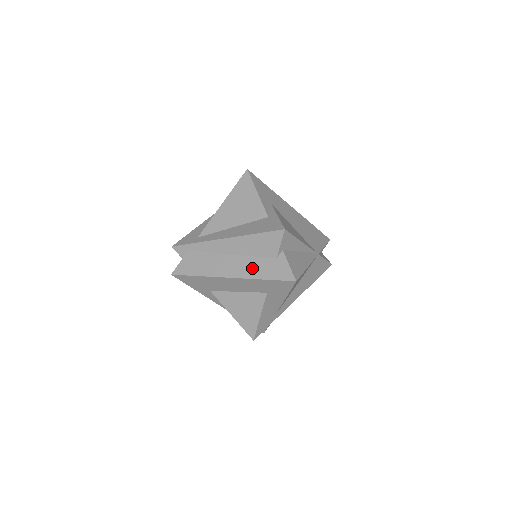
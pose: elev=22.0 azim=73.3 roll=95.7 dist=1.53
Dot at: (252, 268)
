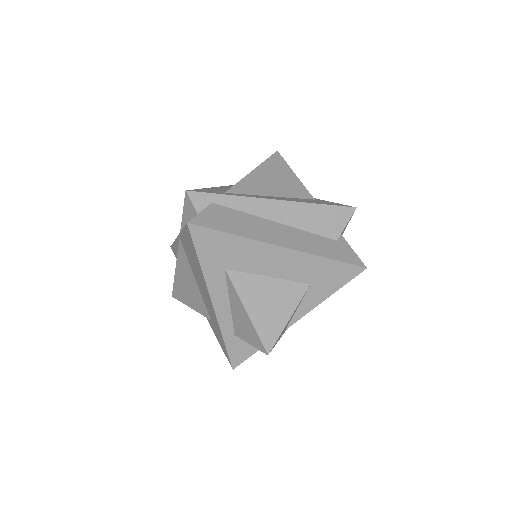
Dot at: (310, 243)
